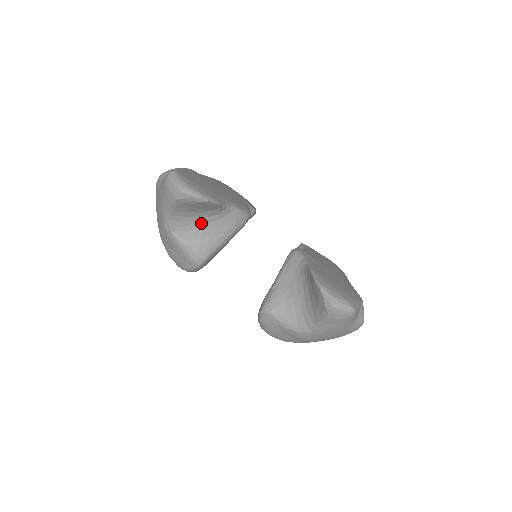
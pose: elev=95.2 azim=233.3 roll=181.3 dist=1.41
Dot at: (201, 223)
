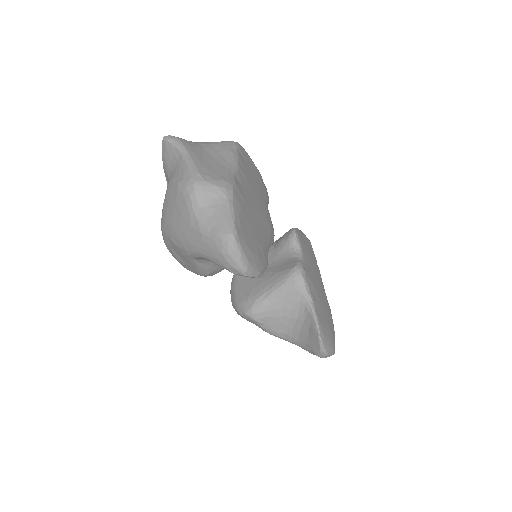
Dot at: occluded
